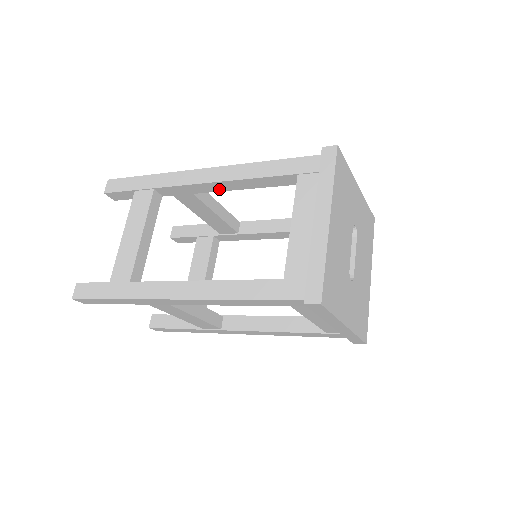
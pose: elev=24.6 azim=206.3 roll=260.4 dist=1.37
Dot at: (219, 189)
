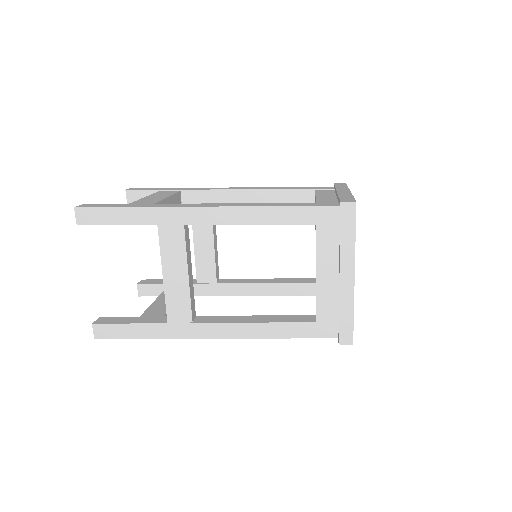
Dot at: (241, 200)
